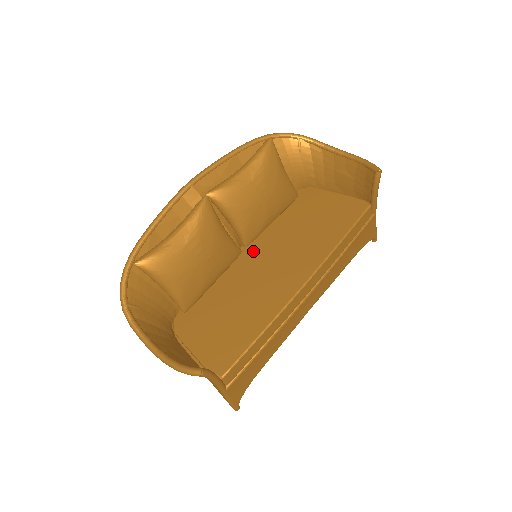
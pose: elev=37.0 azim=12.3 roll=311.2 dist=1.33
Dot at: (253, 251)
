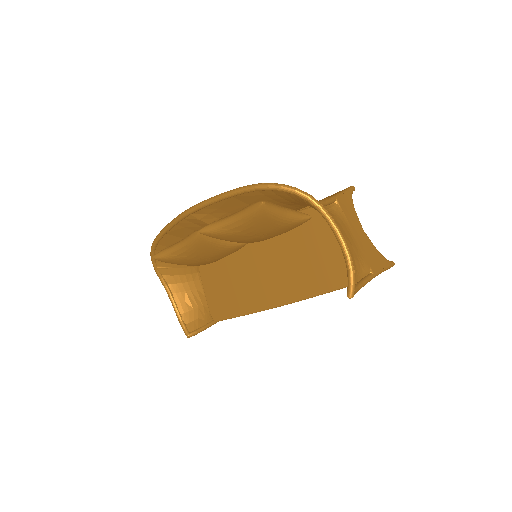
Dot at: (257, 247)
